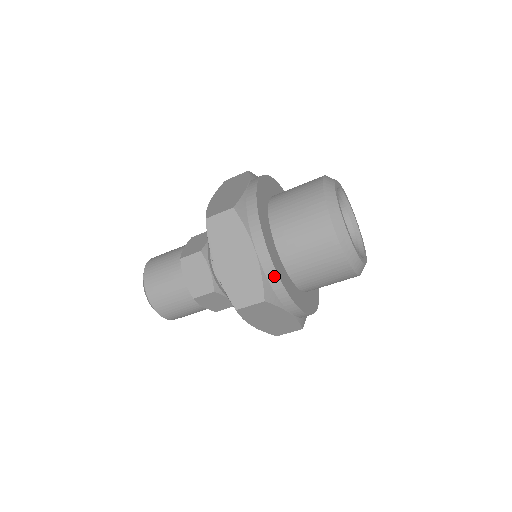
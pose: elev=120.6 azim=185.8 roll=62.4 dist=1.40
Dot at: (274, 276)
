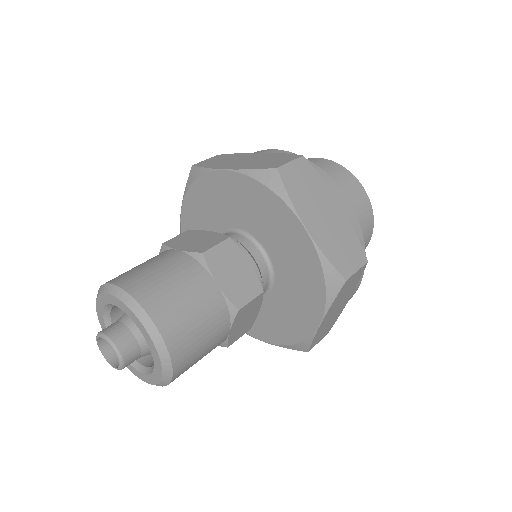
Dot at: (359, 234)
